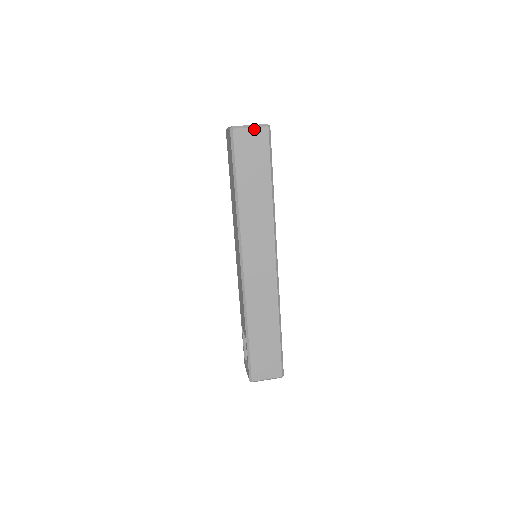
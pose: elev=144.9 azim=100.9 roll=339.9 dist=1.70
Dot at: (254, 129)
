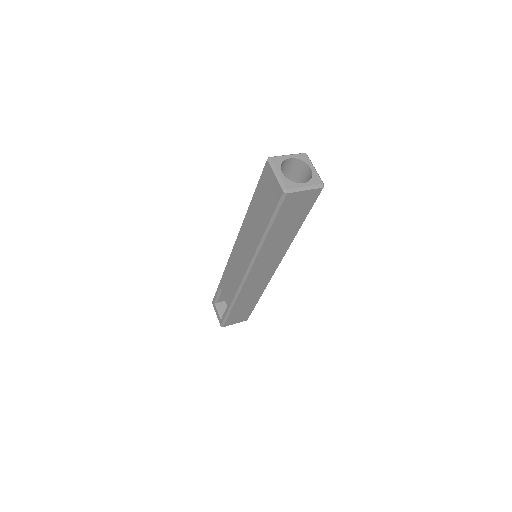
Dot at: (308, 191)
